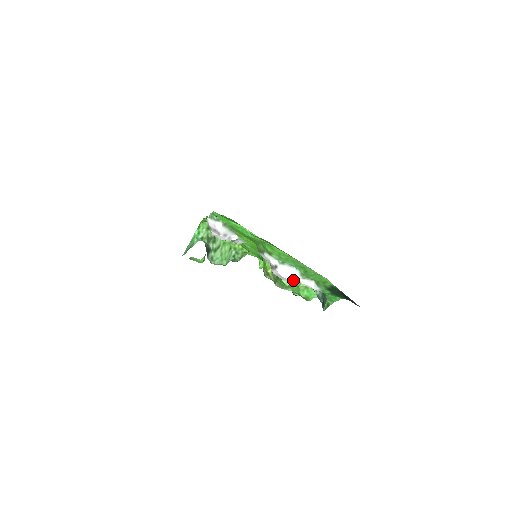
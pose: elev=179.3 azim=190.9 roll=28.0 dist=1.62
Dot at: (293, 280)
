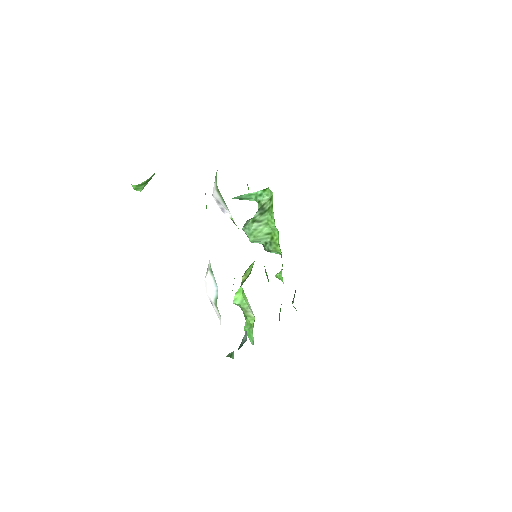
Dot at: (209, 296)
